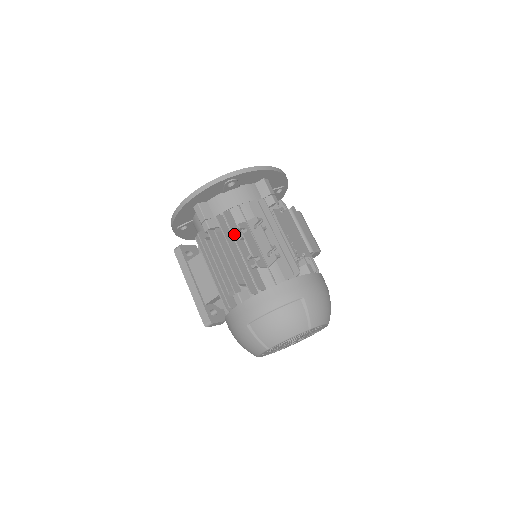
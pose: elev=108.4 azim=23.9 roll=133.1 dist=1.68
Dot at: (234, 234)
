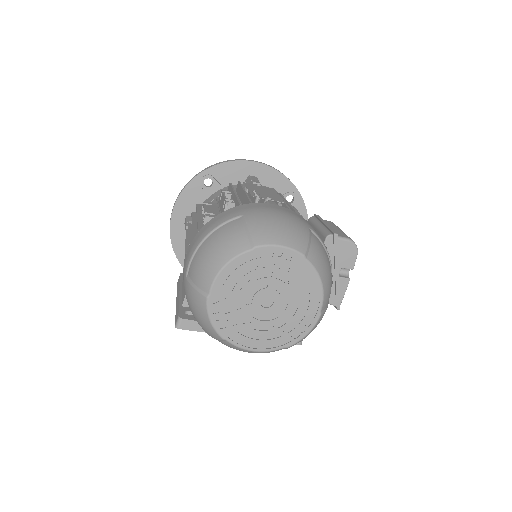
Dot at: (198, 211)
